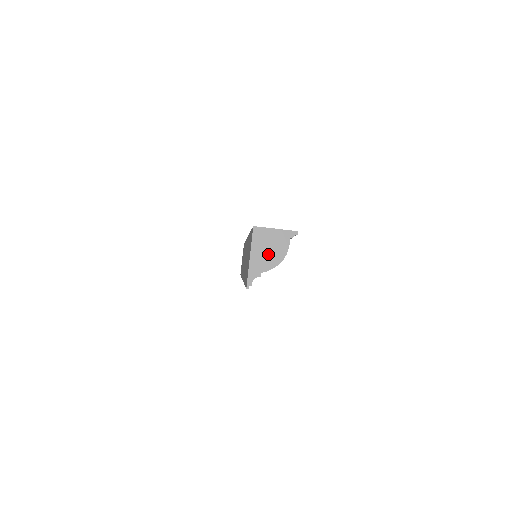
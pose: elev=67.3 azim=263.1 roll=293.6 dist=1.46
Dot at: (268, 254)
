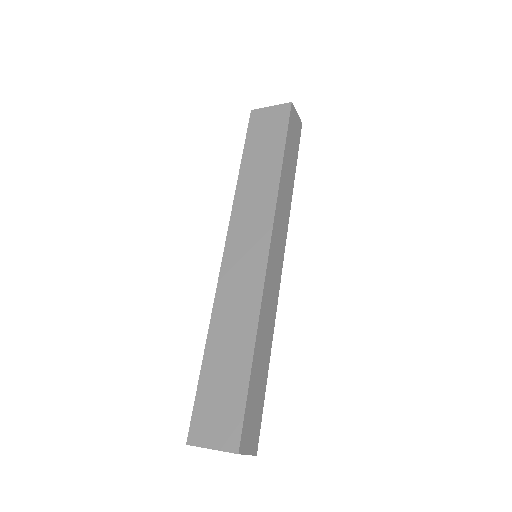
Dot at: occluded
